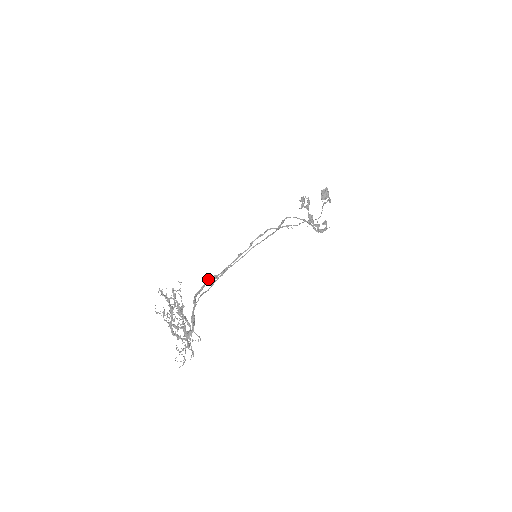
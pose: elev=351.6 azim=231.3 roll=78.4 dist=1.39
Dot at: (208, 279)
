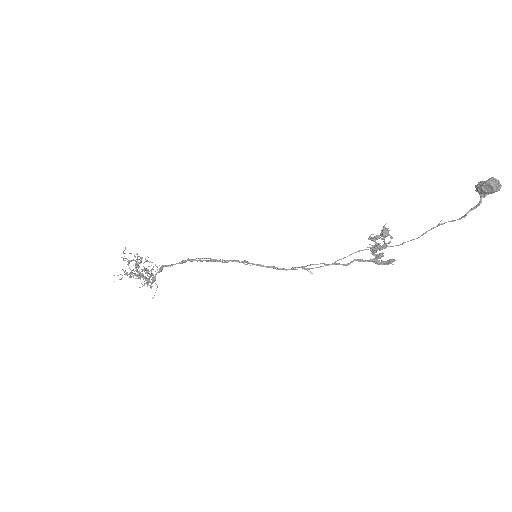
Dot at: (181, 262)
